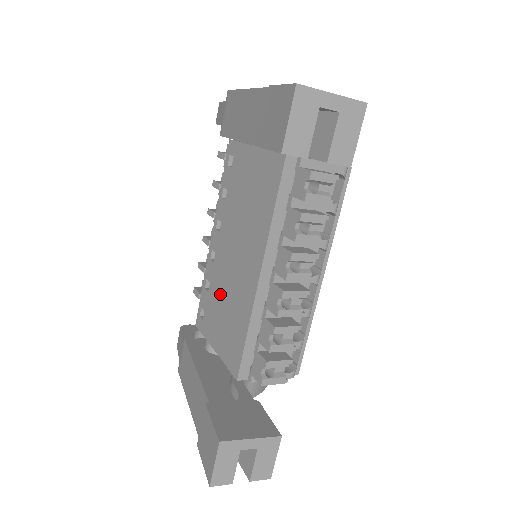
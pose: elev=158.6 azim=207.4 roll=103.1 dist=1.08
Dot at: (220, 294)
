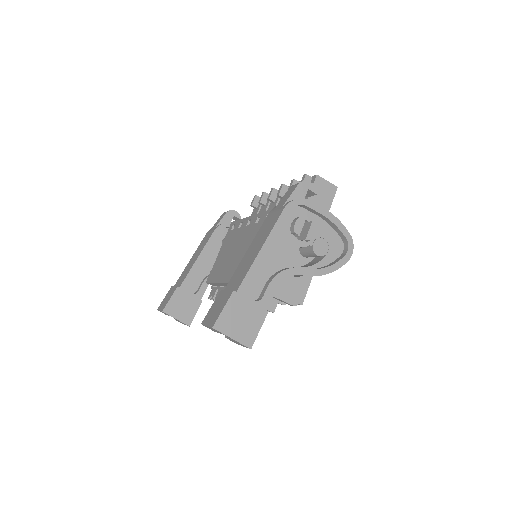
Dot at: (233, 244)
